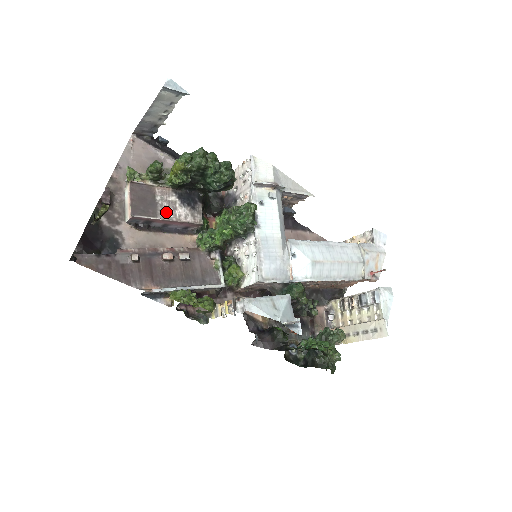
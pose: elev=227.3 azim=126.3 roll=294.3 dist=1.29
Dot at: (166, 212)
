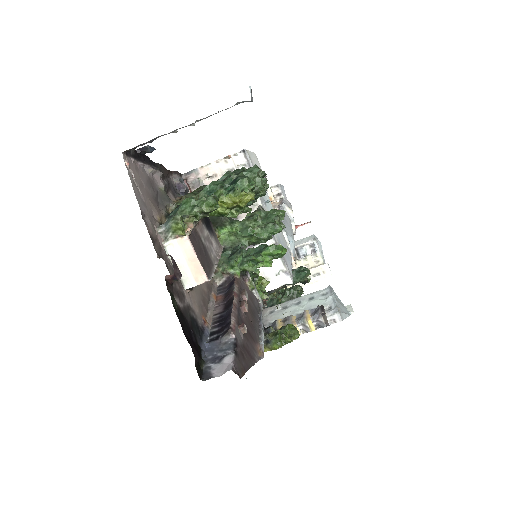
Dot at: (212, 253)
